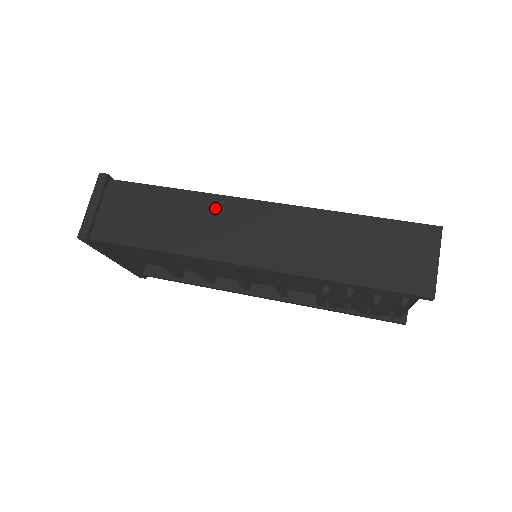
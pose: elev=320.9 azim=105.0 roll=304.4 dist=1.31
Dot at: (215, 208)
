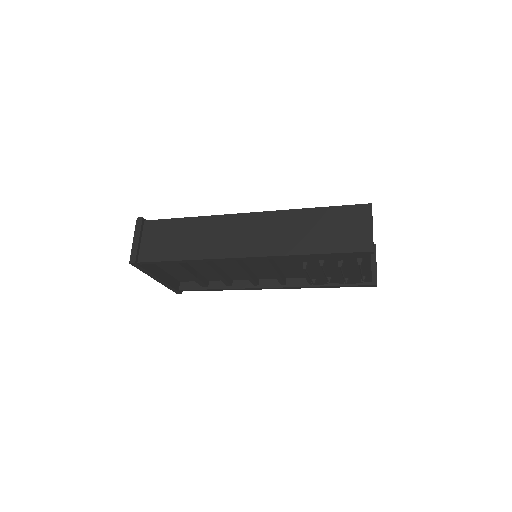
Dot at: (218, 224)
